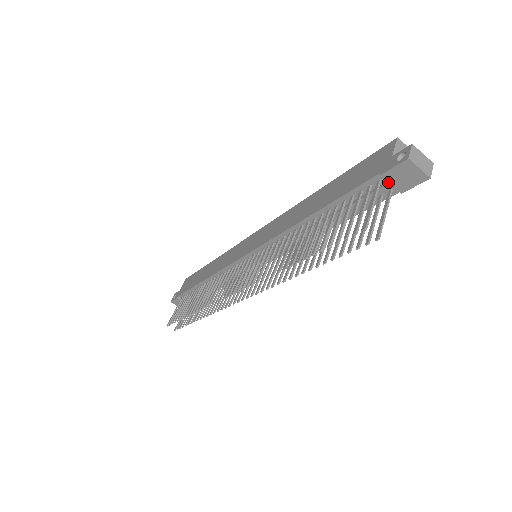
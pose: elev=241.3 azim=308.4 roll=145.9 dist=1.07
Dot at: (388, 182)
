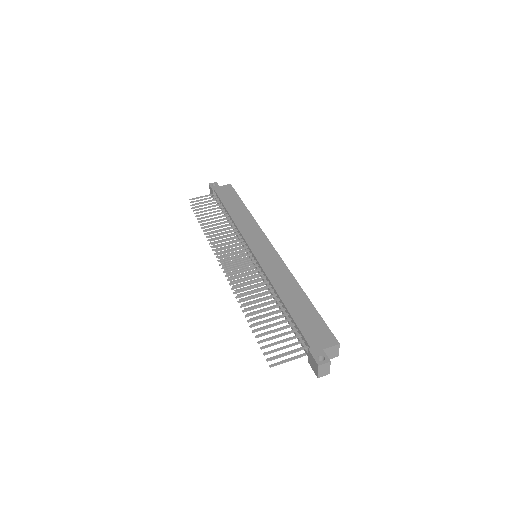
Dot at: (308, 353)
